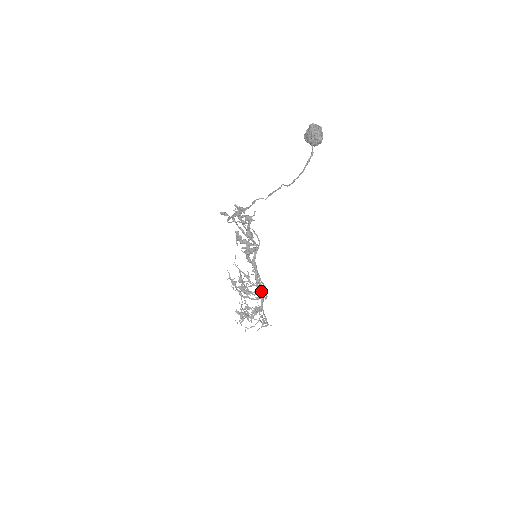
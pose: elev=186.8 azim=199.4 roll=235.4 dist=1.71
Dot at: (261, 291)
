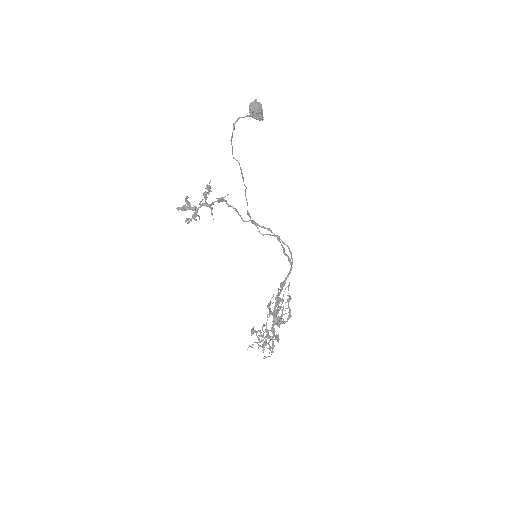
Dot at: (274, 309)
